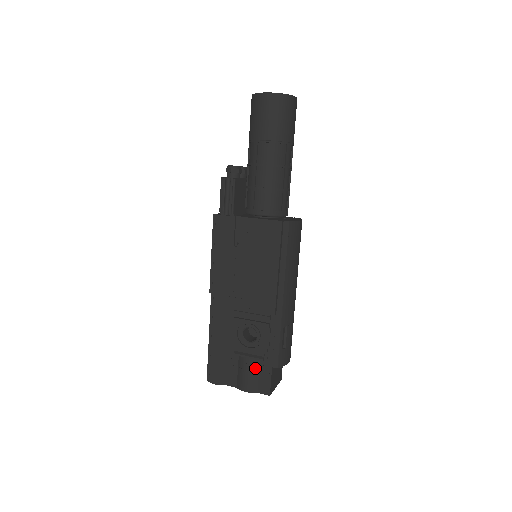
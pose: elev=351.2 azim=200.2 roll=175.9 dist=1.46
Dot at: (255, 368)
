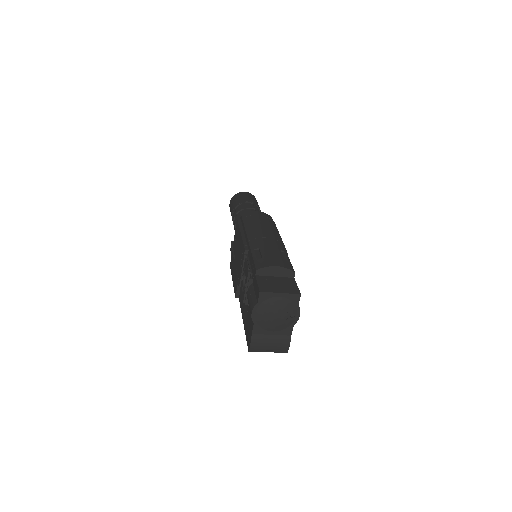
Dot at: (251, 292)
